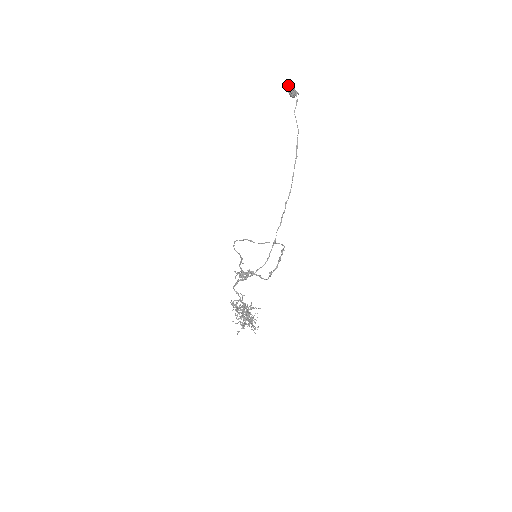
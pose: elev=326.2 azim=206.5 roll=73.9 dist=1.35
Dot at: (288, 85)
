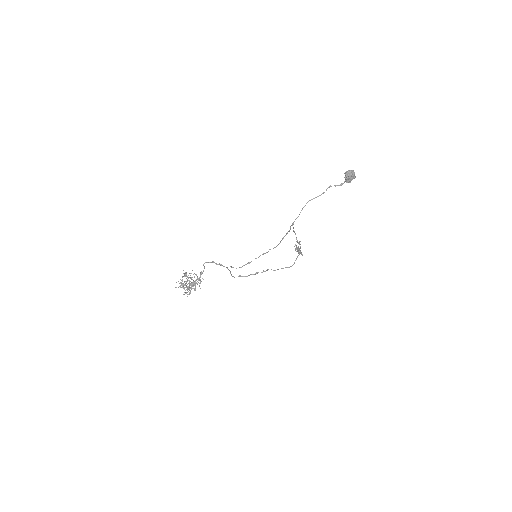
Dot at: occluded
